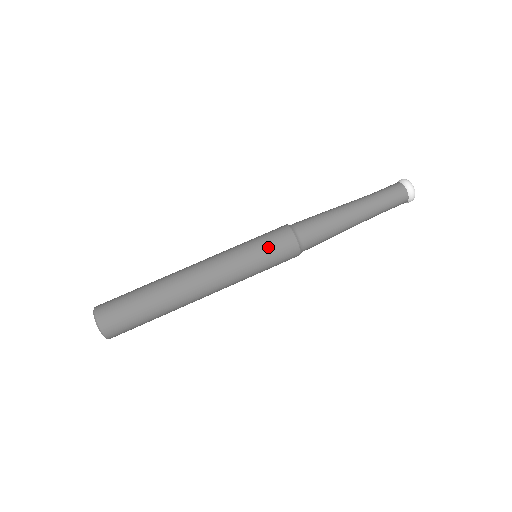
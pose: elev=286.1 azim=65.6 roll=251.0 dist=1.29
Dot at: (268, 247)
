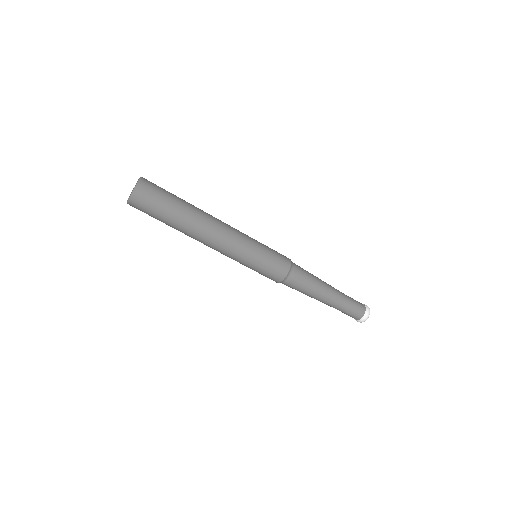
Dot at: (261, 272)
